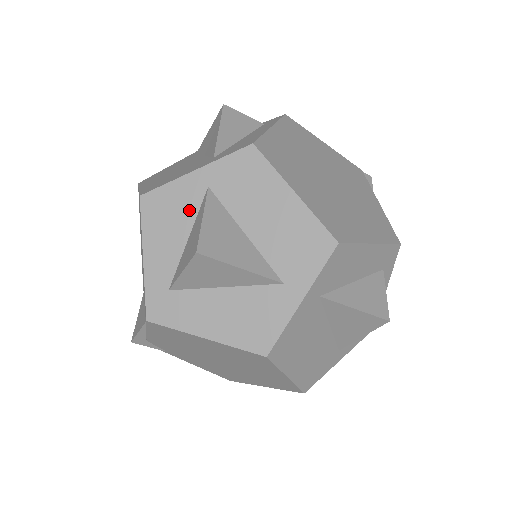
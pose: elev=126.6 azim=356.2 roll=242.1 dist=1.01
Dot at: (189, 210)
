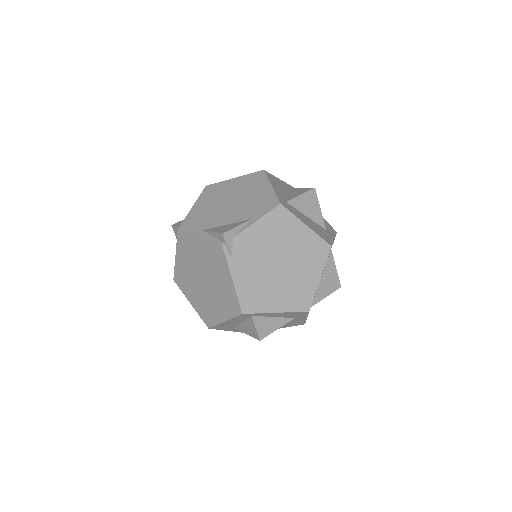
Dot at: (285, 188)
